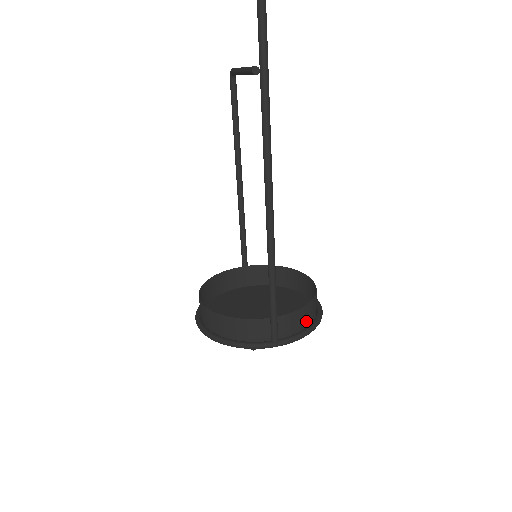
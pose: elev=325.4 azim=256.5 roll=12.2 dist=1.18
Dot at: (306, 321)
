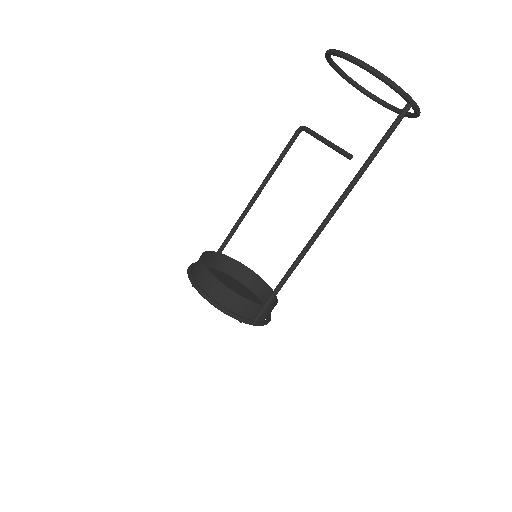
Dot at: occluded
